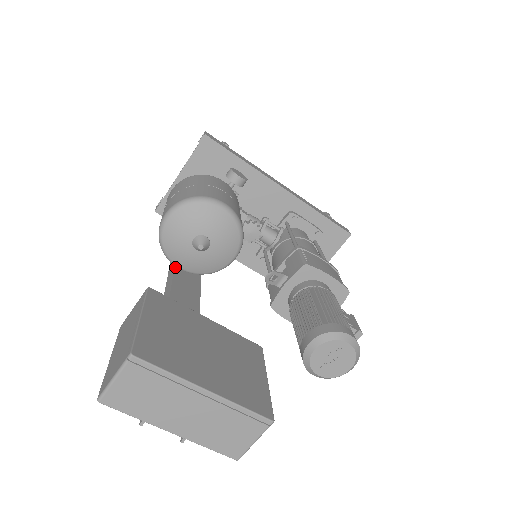
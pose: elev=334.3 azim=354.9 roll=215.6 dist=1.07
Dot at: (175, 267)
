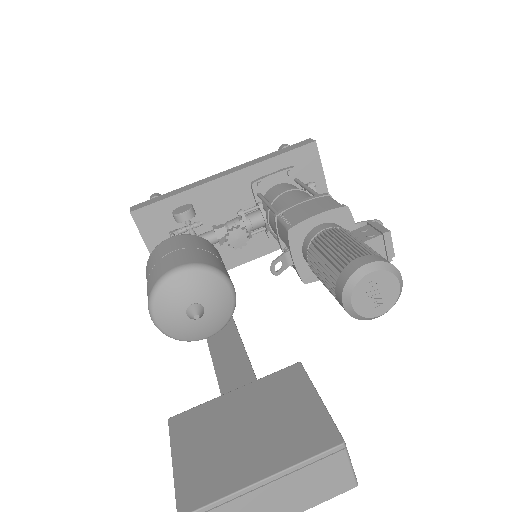
Dot at: occluded
